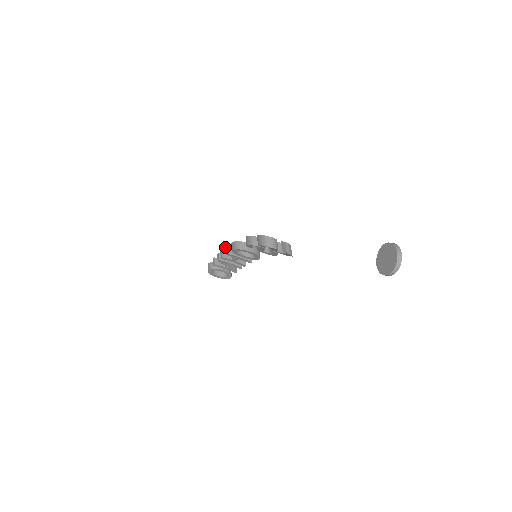
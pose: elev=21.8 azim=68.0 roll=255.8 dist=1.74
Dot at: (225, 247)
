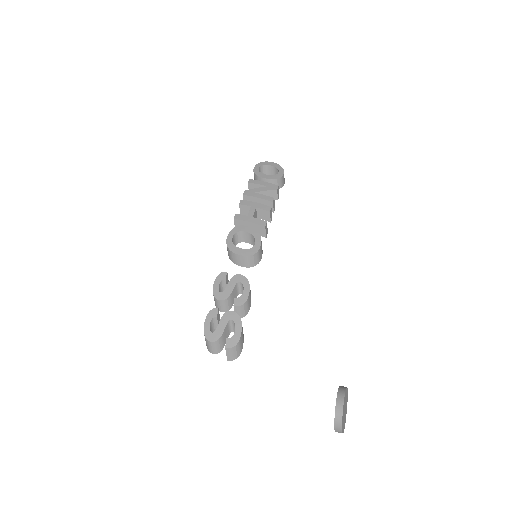
Dot at: occluded
